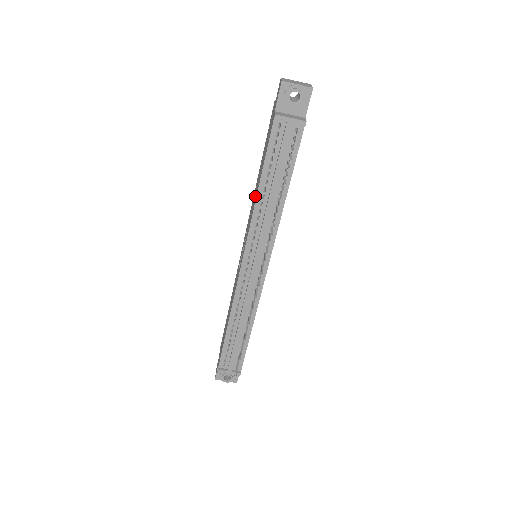
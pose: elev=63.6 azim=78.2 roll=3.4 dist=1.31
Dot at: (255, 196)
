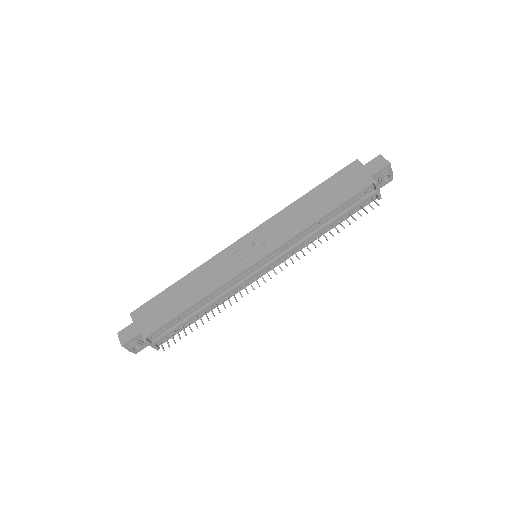
Dot at: (306, 217)
